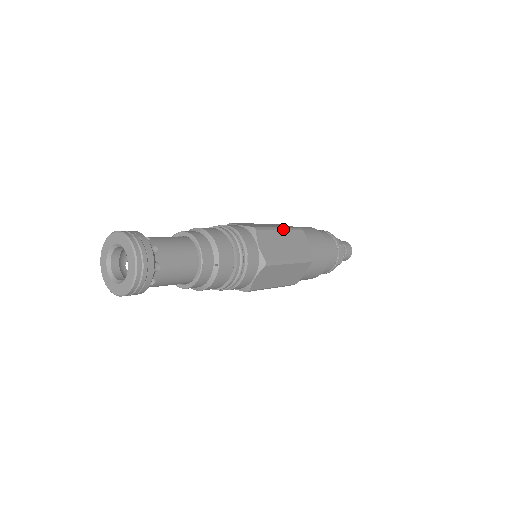
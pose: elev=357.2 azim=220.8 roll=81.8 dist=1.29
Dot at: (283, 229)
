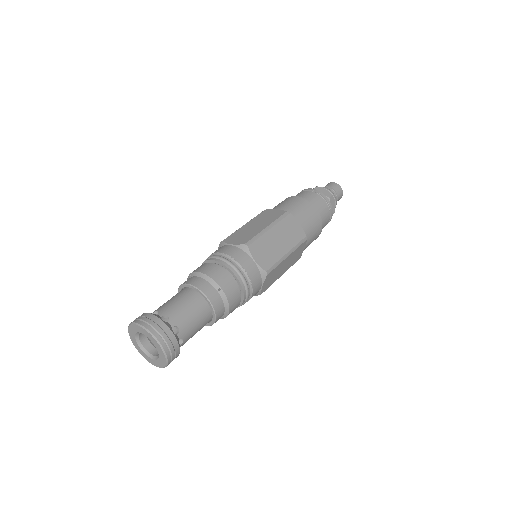
Dot at: (290, 253)
